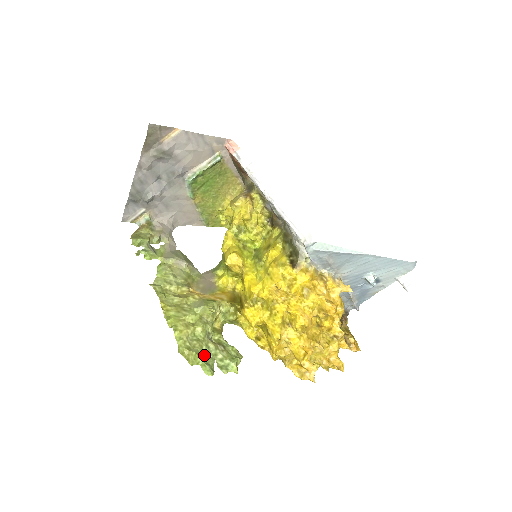
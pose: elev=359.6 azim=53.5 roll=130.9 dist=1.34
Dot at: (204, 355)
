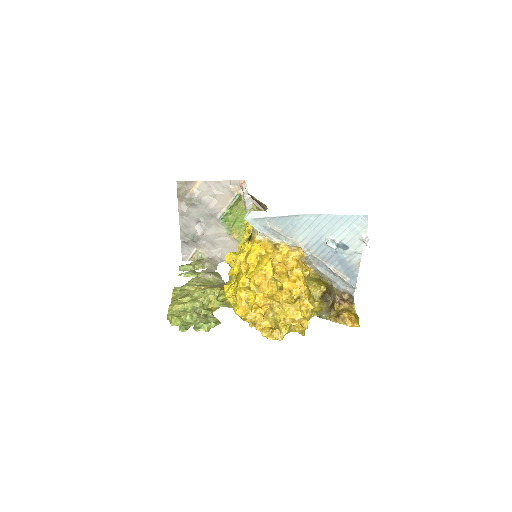
Dot at: (187, 322)
